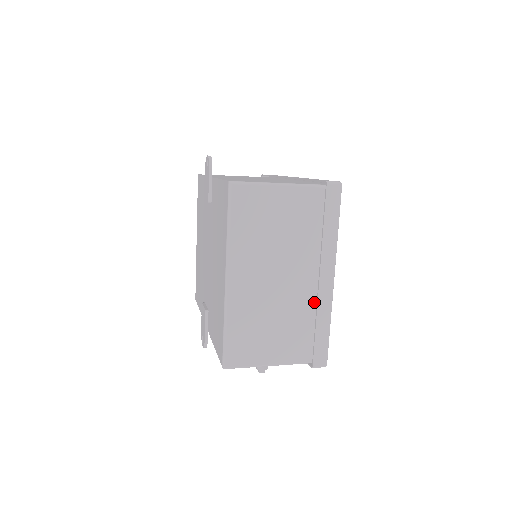
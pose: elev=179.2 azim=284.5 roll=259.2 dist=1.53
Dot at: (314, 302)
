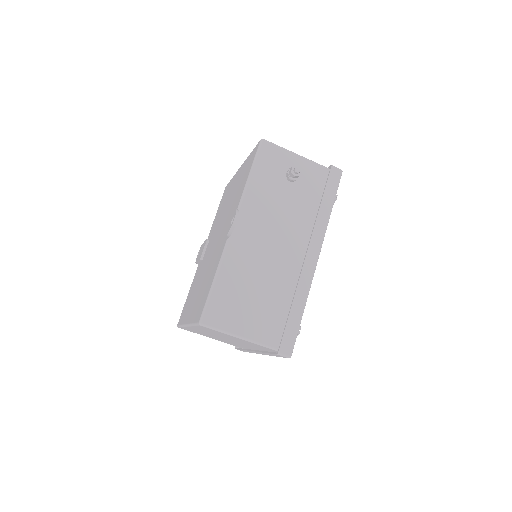
Dot at: occluded
